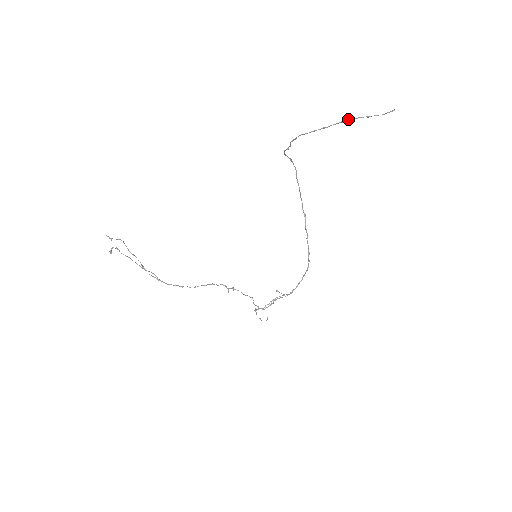
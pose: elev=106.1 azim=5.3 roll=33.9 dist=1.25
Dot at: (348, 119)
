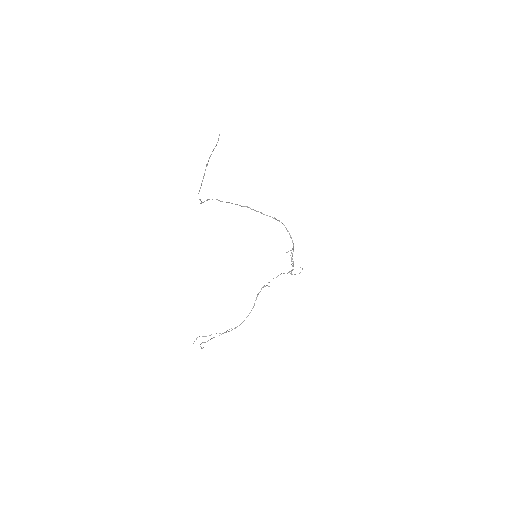
Dot at: occluded
